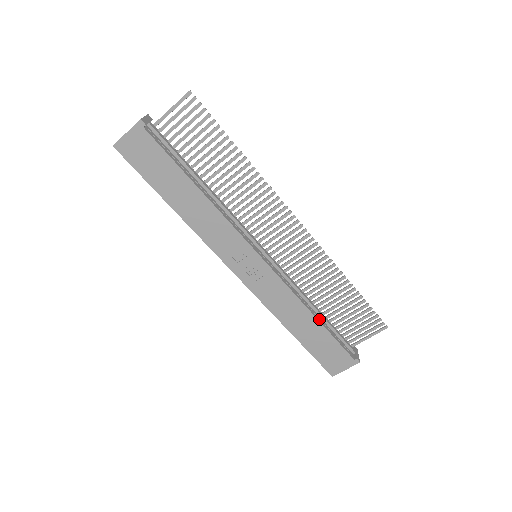
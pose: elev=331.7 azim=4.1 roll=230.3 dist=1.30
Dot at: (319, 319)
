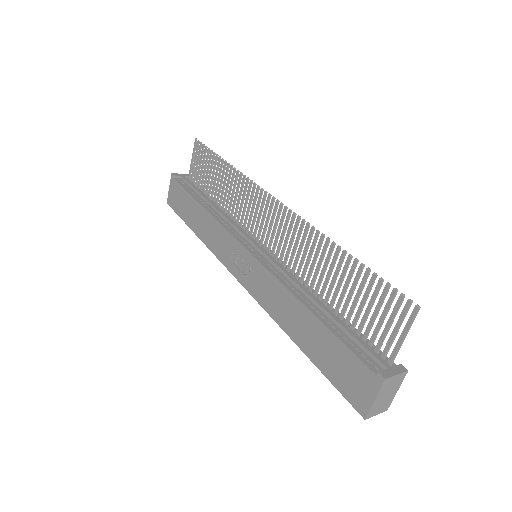
Dot at: (317, 313)
